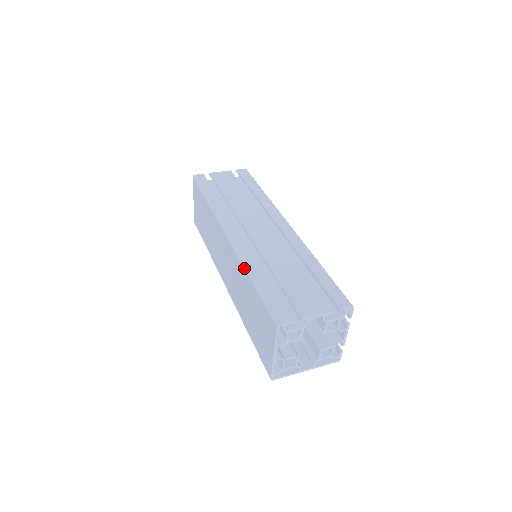
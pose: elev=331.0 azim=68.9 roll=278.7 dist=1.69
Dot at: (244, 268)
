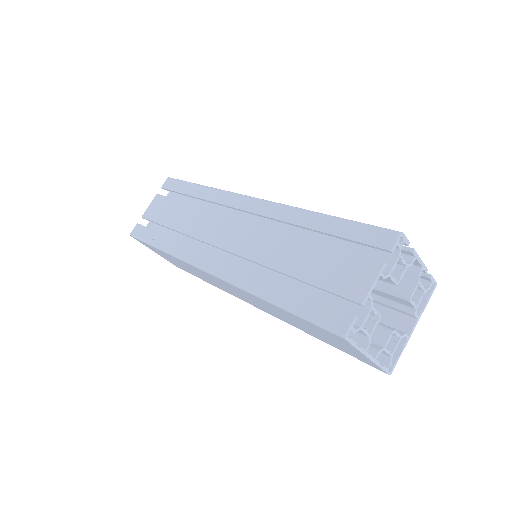
Dot at: (254, 296)
